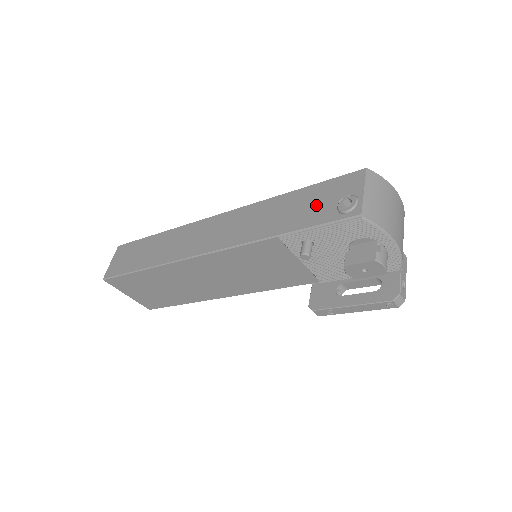
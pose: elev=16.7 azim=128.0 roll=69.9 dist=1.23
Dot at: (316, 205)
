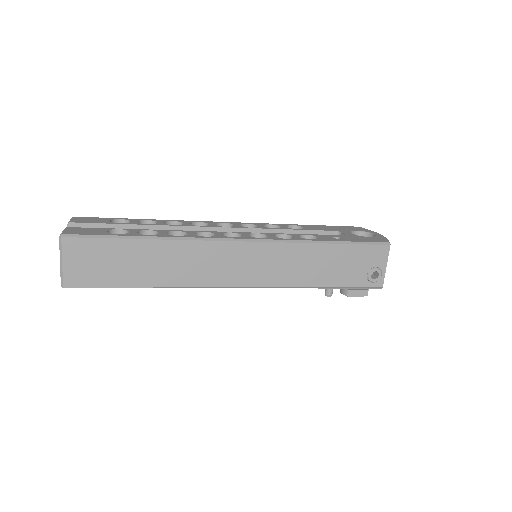
Dot at: (351, 268)
